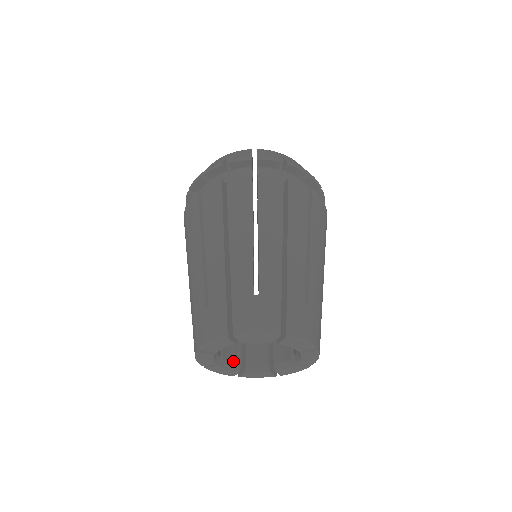
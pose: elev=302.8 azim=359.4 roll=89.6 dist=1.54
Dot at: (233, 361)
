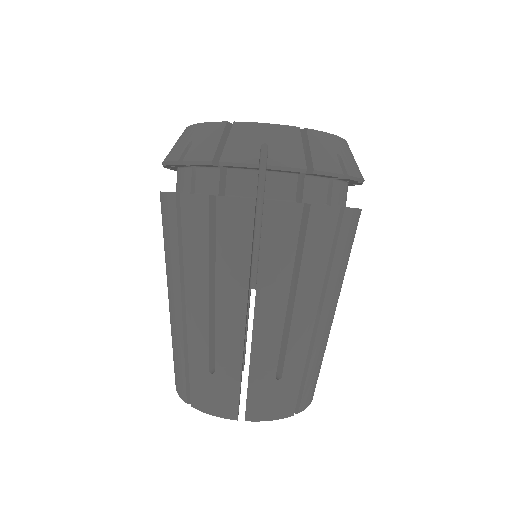
Dot at: occluded
